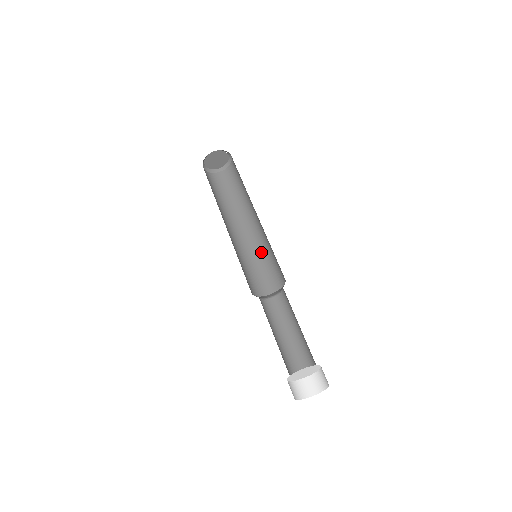
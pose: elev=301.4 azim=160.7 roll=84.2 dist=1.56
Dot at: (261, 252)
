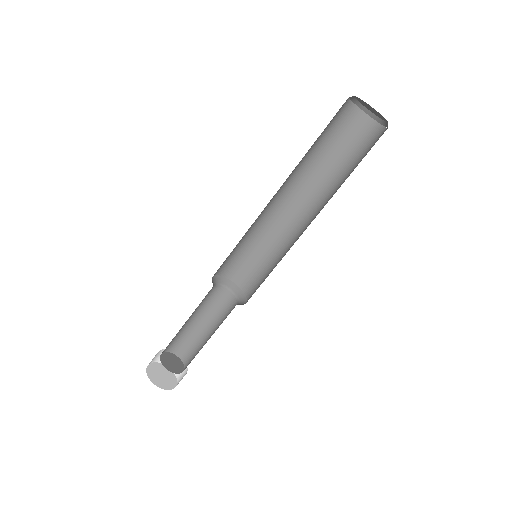
Dot at: (266, 240)
